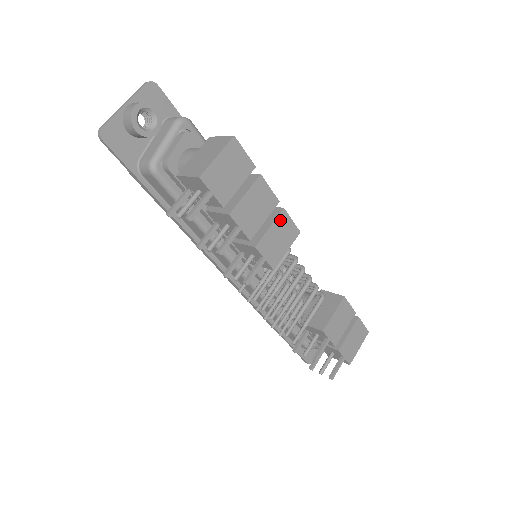
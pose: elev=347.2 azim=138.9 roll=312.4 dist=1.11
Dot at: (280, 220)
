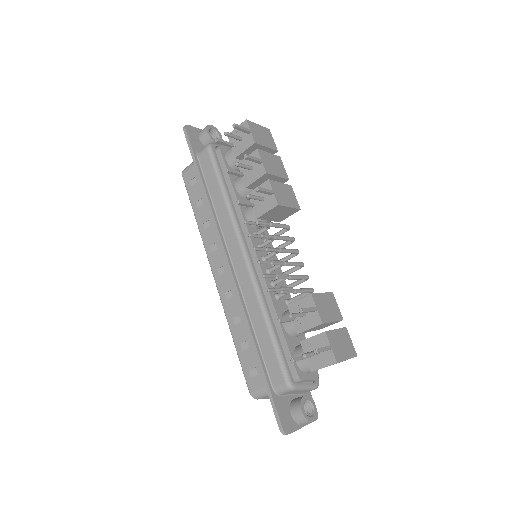
Dot at: (288, 188)
